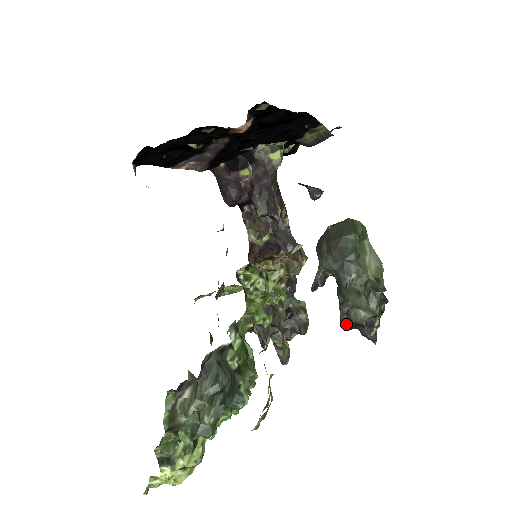
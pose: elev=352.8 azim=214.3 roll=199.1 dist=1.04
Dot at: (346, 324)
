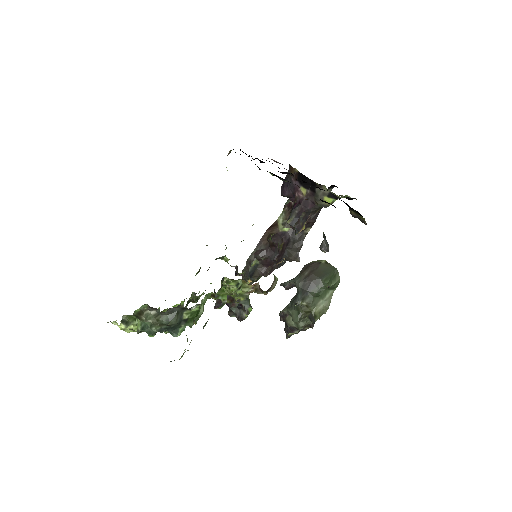
Dot at: (281, 317)
